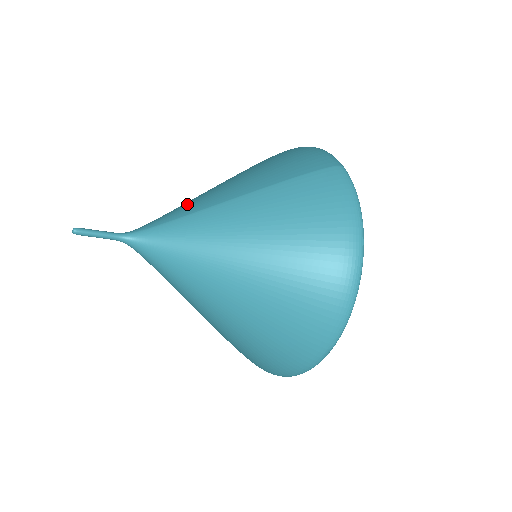
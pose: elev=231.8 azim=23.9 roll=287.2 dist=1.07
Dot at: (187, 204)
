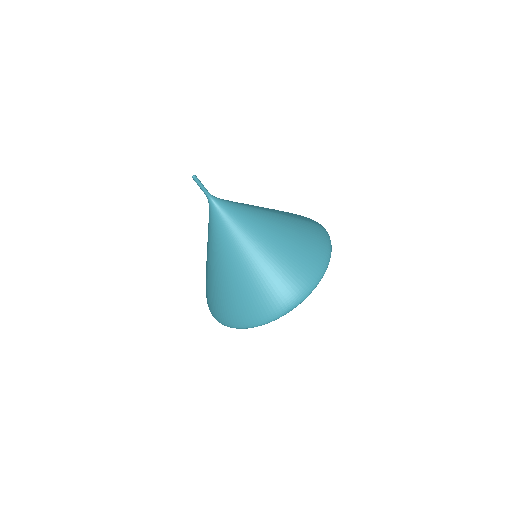
Dot at: occluded
